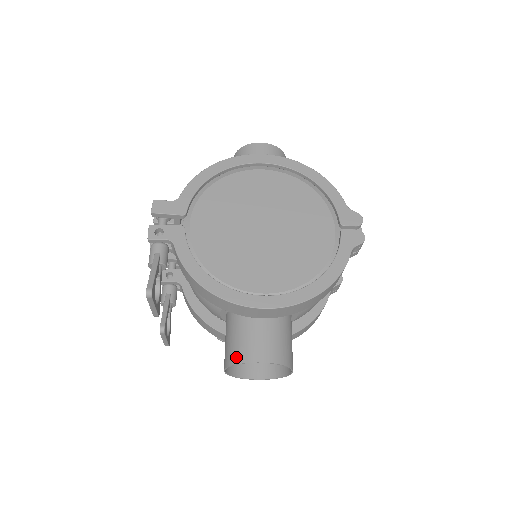
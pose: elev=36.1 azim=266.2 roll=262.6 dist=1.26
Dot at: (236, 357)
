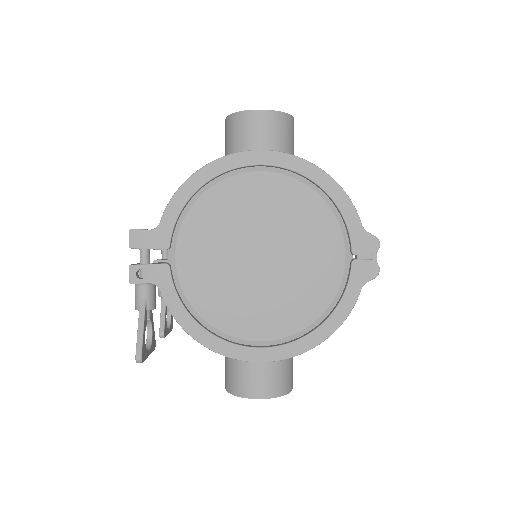
Dot at: (235, 389)
